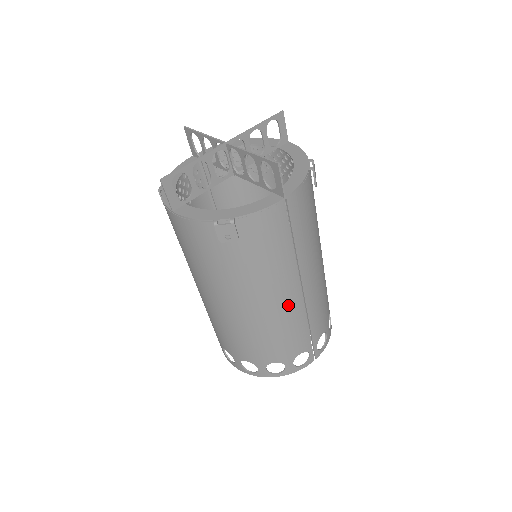
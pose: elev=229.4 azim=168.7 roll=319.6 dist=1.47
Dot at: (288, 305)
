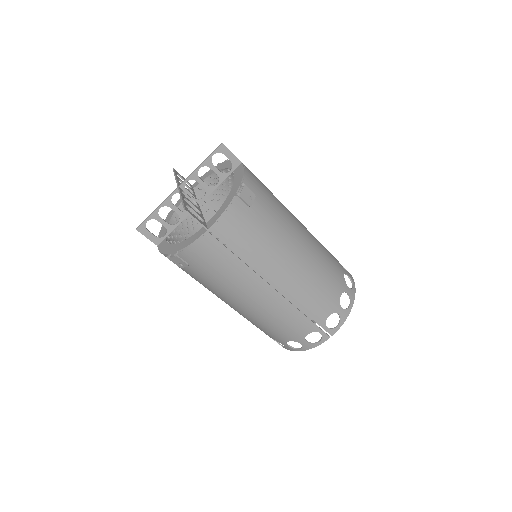
Dot at: (267, 301)
